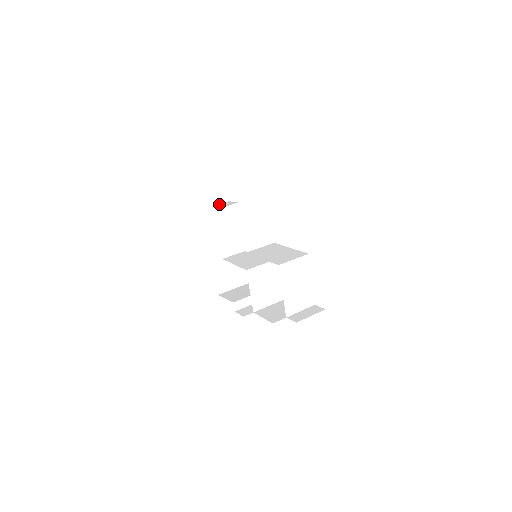
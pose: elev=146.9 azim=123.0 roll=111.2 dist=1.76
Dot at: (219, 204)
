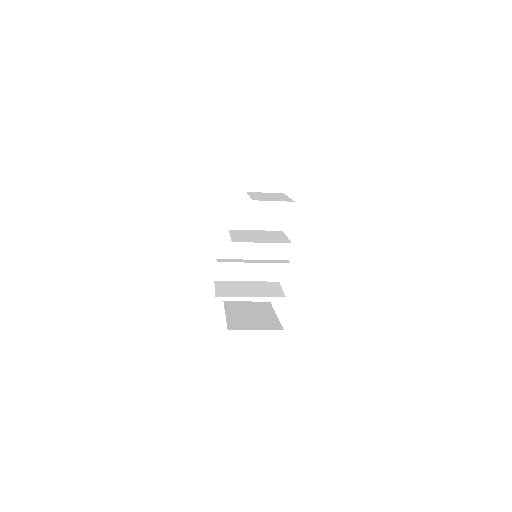
Dot at: occluded
